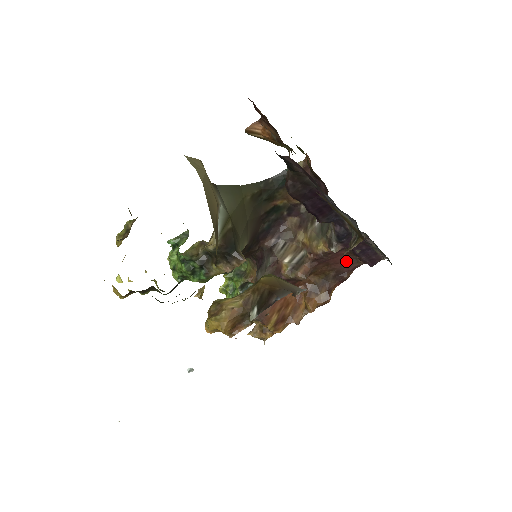
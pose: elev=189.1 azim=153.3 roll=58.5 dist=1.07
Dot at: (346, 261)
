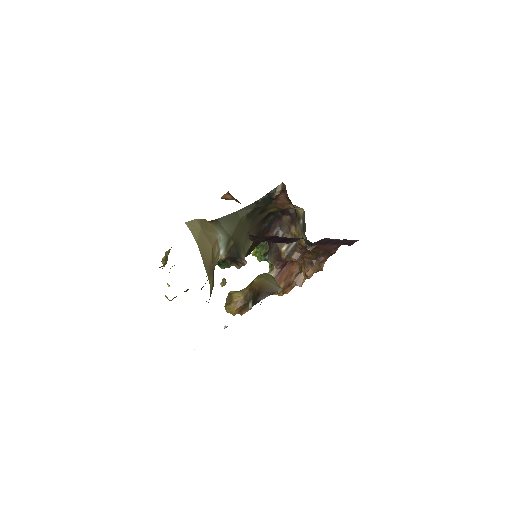
Dot at: (329, 245)
